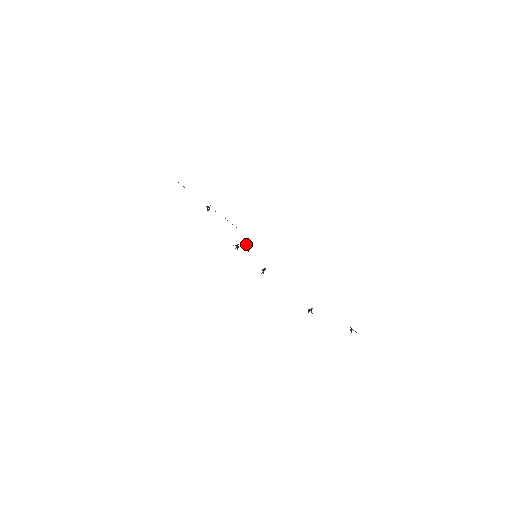
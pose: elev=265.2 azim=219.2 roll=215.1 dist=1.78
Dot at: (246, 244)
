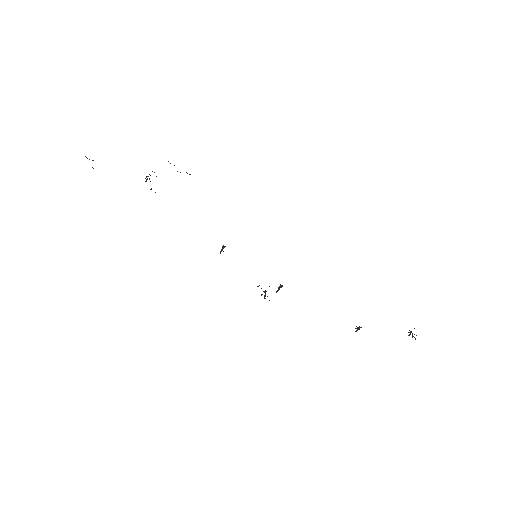
Dot at: occluded
